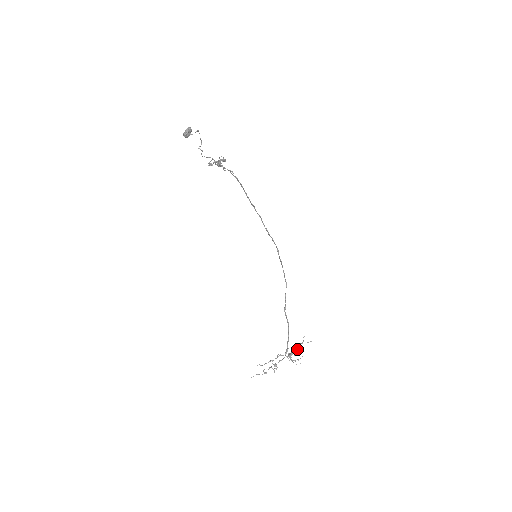
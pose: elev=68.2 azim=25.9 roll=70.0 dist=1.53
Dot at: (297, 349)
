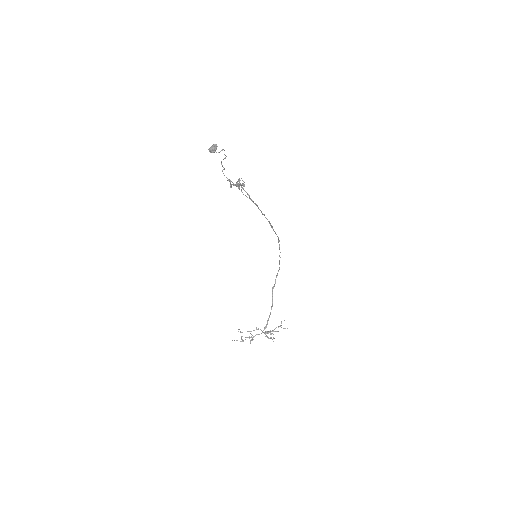
Dot at: occluded
